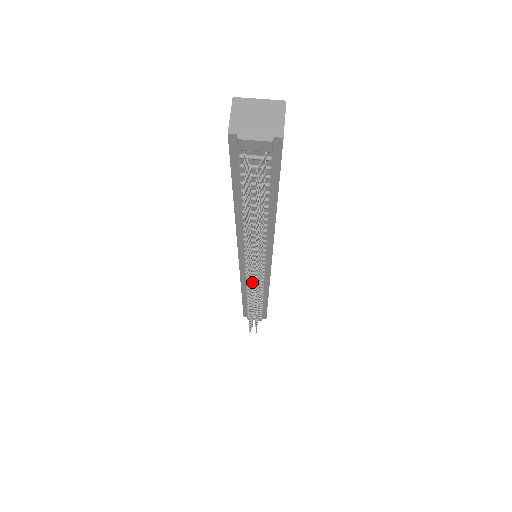
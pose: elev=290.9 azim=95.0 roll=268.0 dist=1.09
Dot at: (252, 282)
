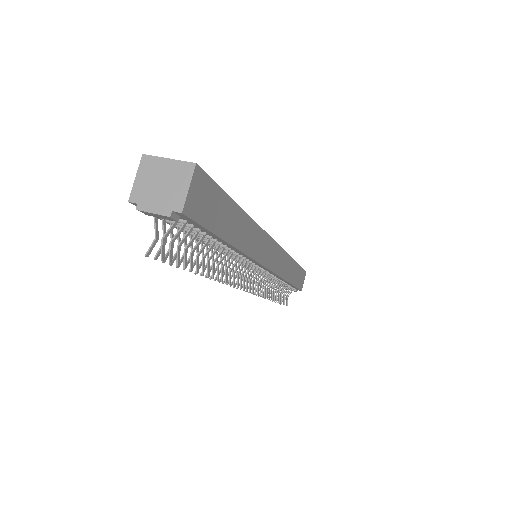
Dot at: occluded
